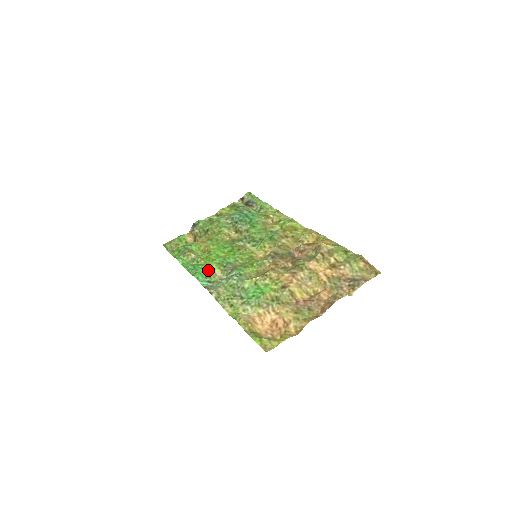
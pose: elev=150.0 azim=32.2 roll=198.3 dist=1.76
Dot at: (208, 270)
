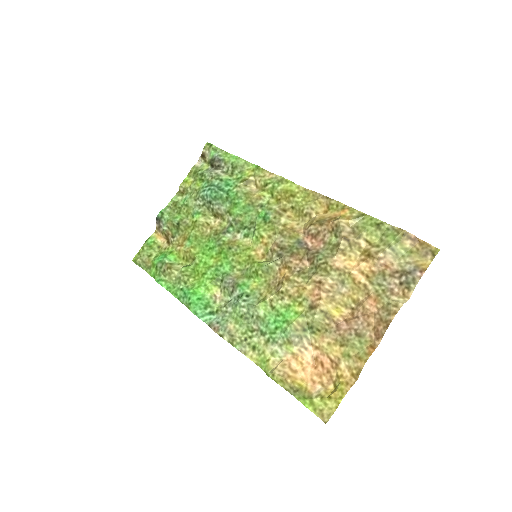
Dot at: (203, 293)
